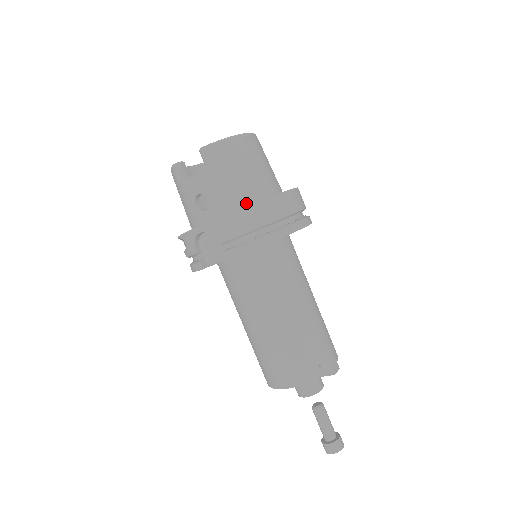
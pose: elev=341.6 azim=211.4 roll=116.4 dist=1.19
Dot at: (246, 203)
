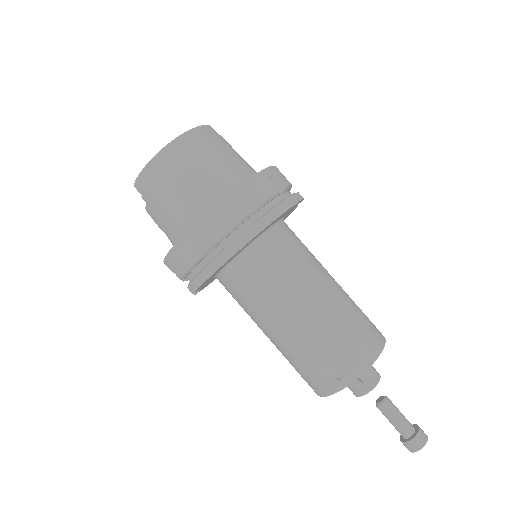
Dot at: occluded
